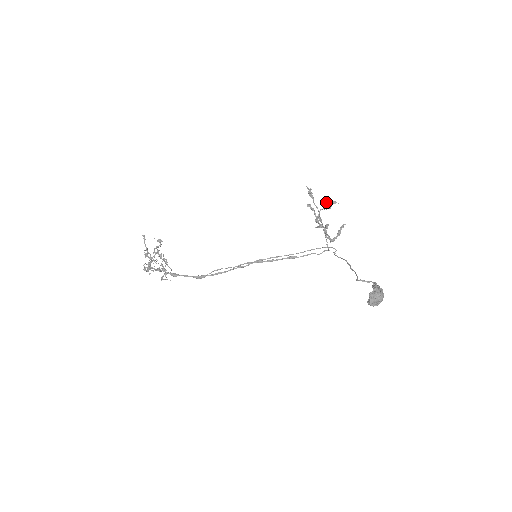
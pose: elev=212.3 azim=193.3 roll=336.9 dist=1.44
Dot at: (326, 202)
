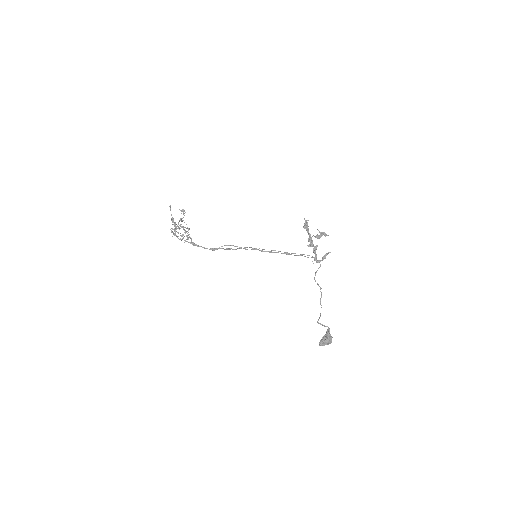
Dot at: (319, 231)
